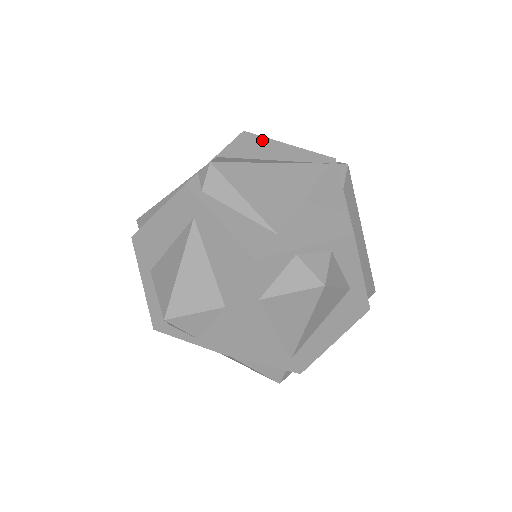
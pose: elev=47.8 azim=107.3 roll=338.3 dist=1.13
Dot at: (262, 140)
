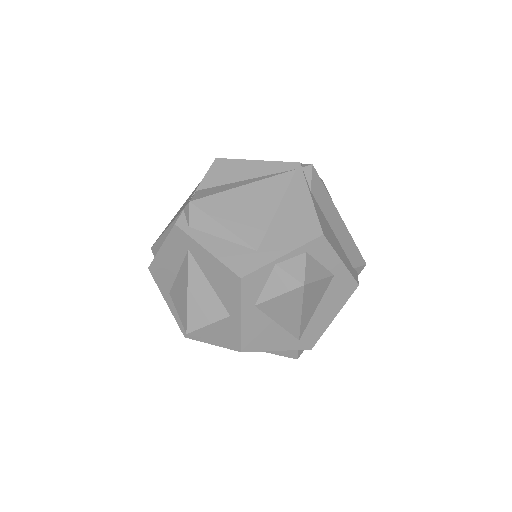
Dot at: (233, 163)
